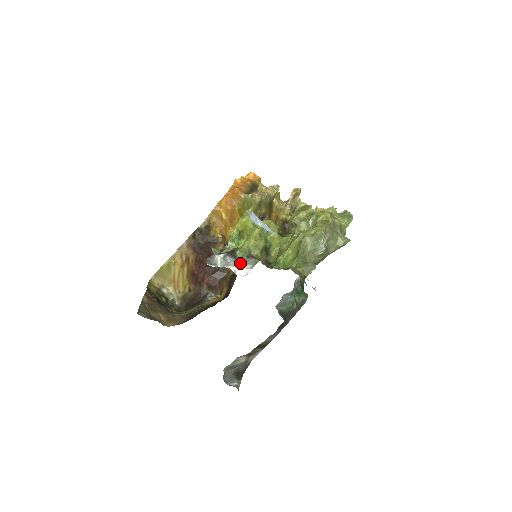
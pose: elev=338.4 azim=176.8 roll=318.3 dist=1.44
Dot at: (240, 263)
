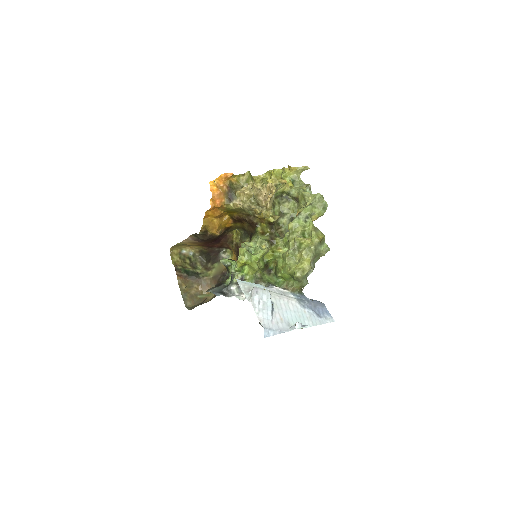
Dot at: occluded
